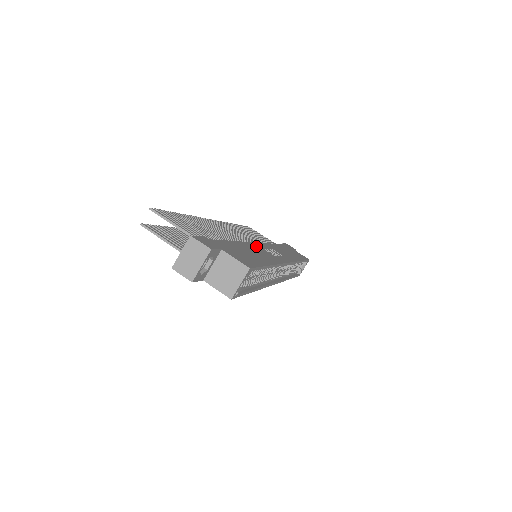
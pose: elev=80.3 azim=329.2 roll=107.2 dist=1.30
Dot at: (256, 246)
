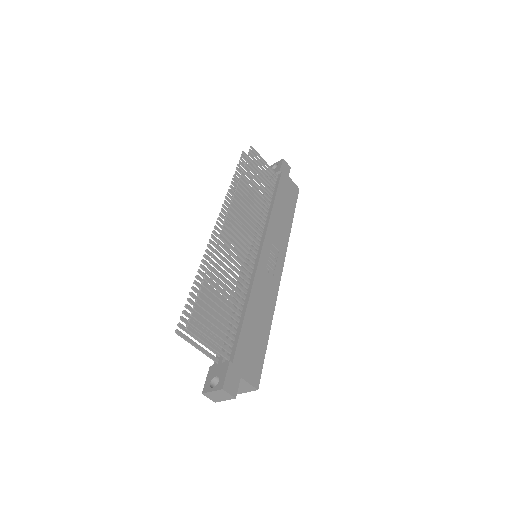
Dot at: (260, 276)
